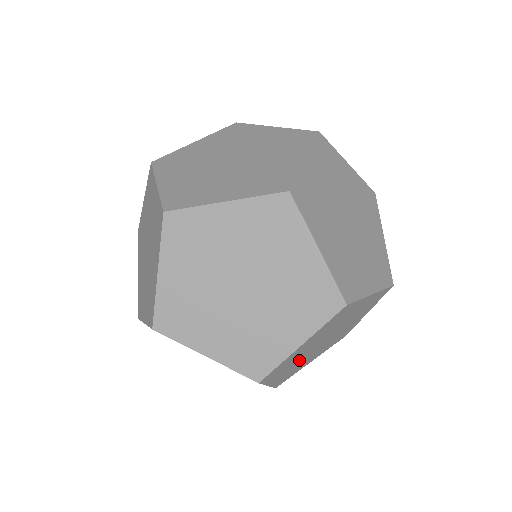
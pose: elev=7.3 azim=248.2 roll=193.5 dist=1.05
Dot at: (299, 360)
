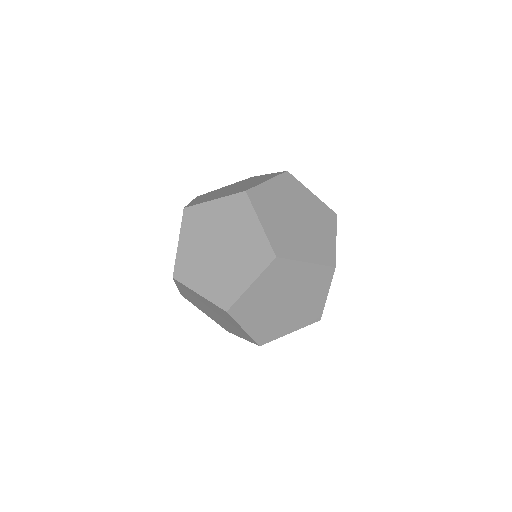
Dot at: occluded
